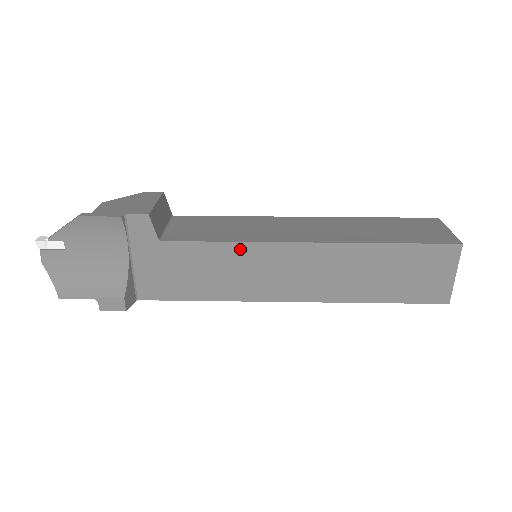
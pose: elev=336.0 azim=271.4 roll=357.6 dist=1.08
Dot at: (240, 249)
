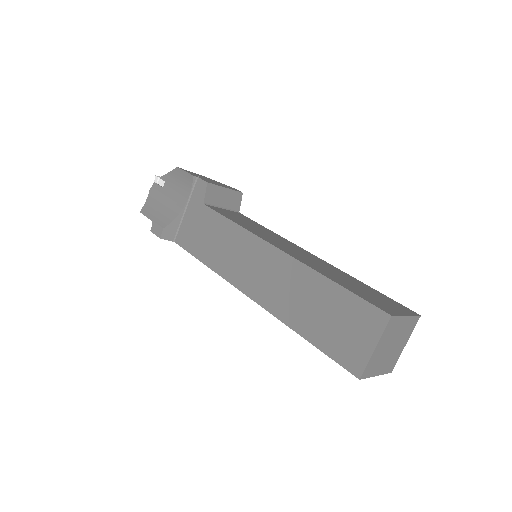
Dot at: (239, 232)
